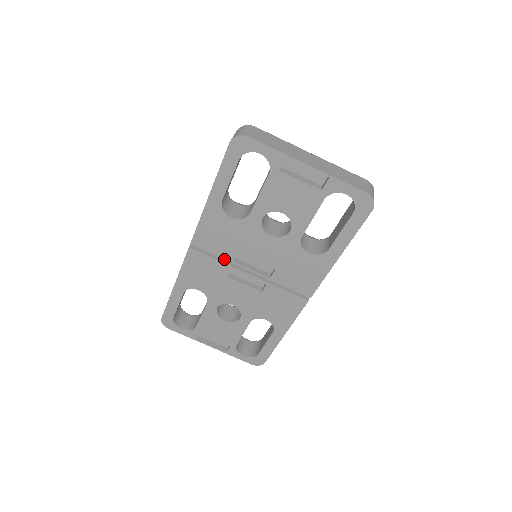
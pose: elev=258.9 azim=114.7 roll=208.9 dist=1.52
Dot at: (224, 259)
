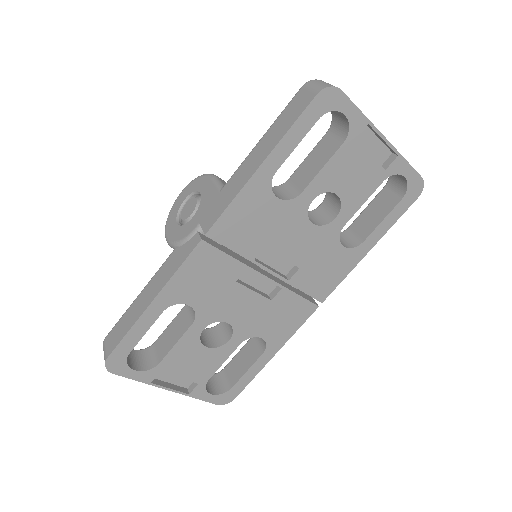
Dot at: (243, 256)
